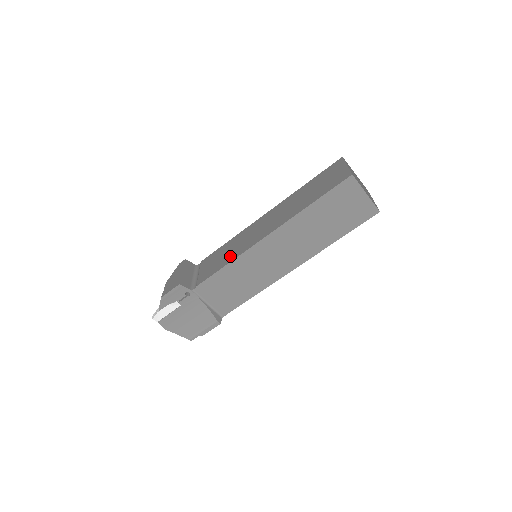
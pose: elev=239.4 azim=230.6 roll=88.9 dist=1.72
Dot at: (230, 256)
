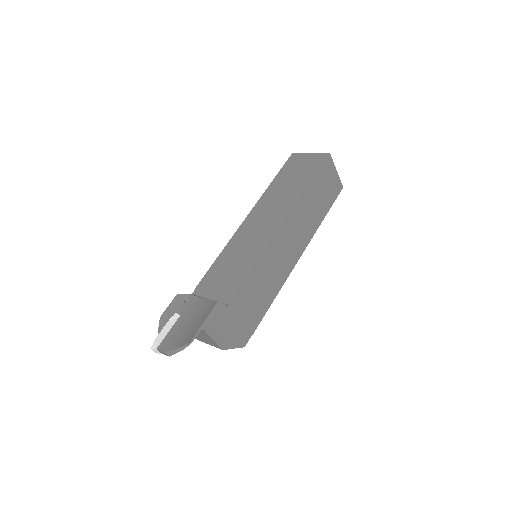
Dot at: occluded
